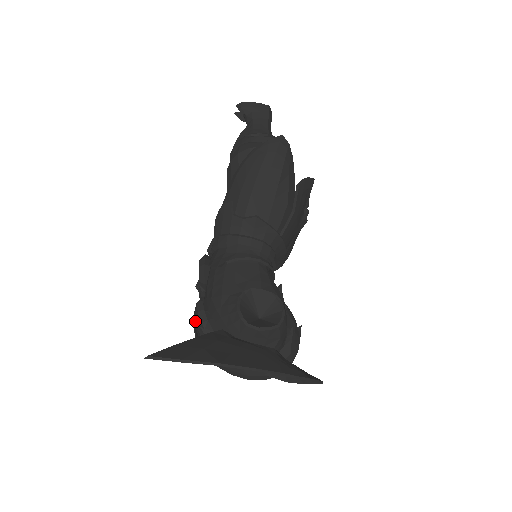
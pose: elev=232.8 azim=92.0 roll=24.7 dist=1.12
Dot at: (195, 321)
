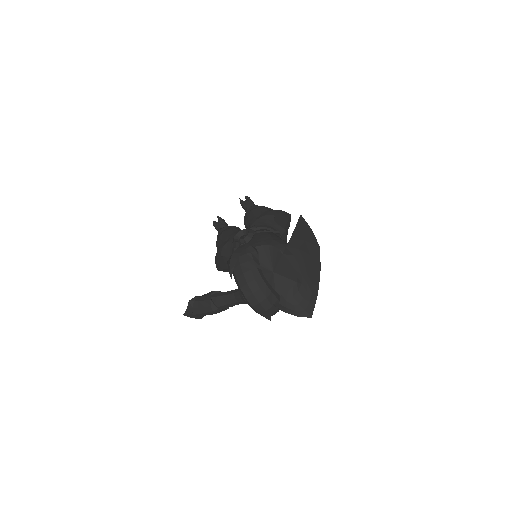
Dot at: (239, 252)
